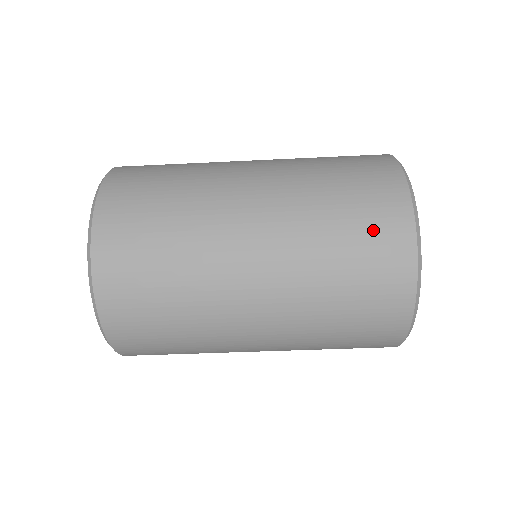
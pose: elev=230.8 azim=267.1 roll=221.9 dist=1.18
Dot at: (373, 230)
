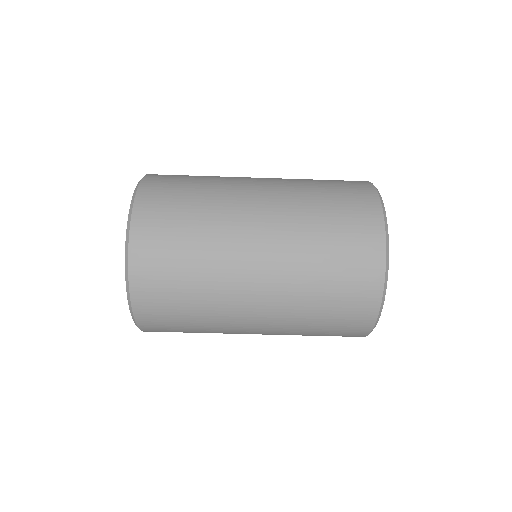
Dot at: (351, 215)
